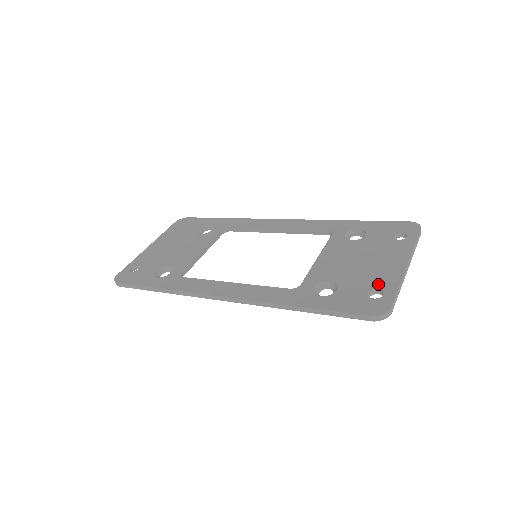
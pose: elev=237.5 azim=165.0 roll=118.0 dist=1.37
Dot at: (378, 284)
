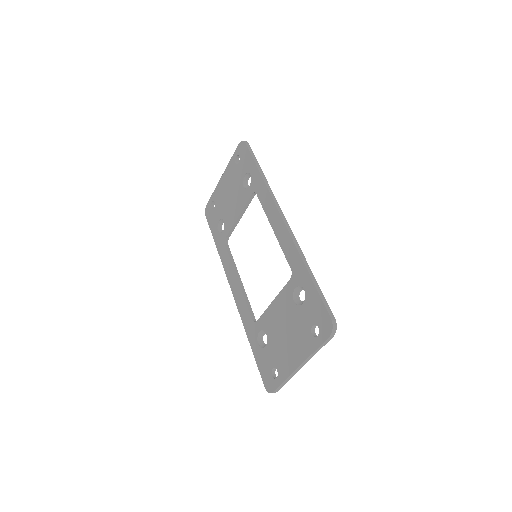
Dot at: (279, 367)
